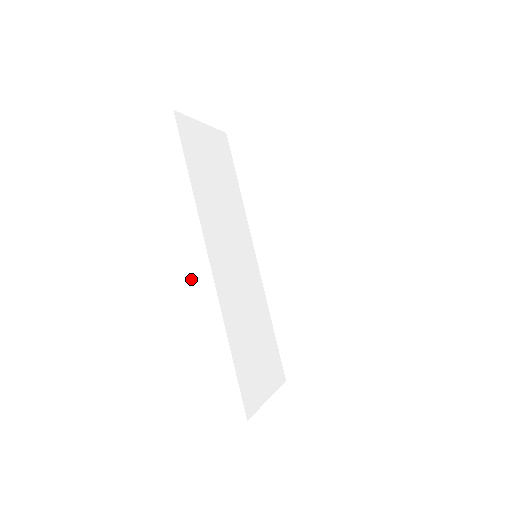
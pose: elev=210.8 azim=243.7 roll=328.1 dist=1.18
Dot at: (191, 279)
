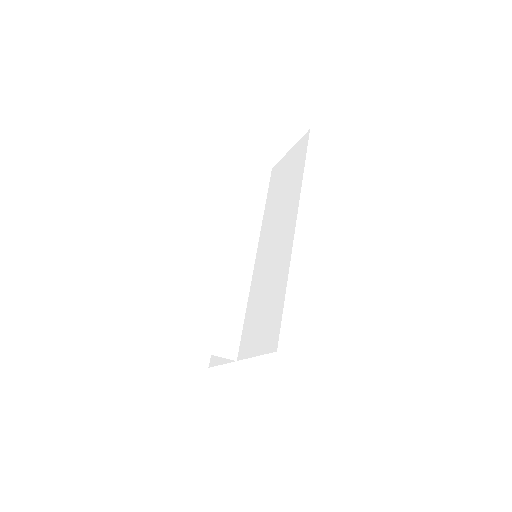
Dot at: (193, 240)
